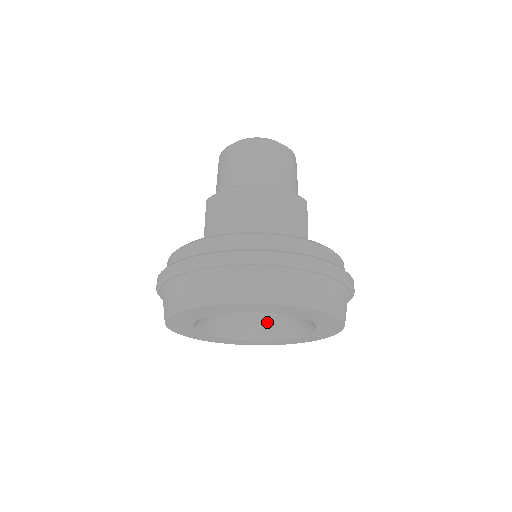
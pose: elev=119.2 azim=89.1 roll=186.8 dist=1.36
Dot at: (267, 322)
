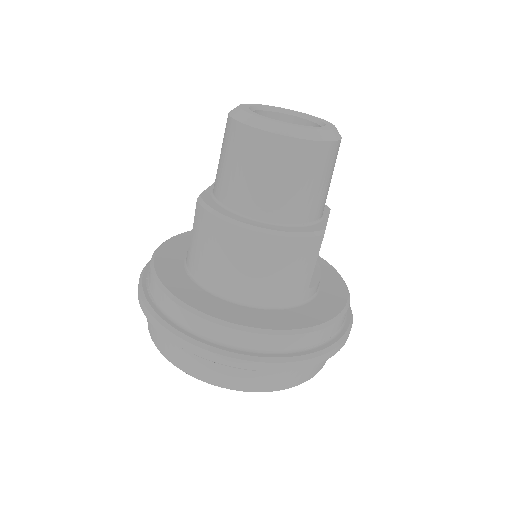
Dot at: occluded
